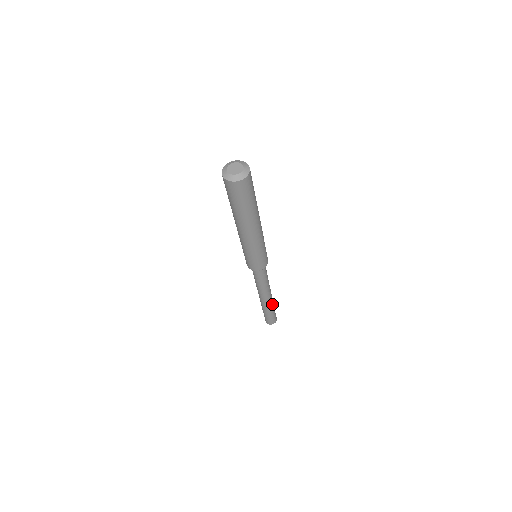
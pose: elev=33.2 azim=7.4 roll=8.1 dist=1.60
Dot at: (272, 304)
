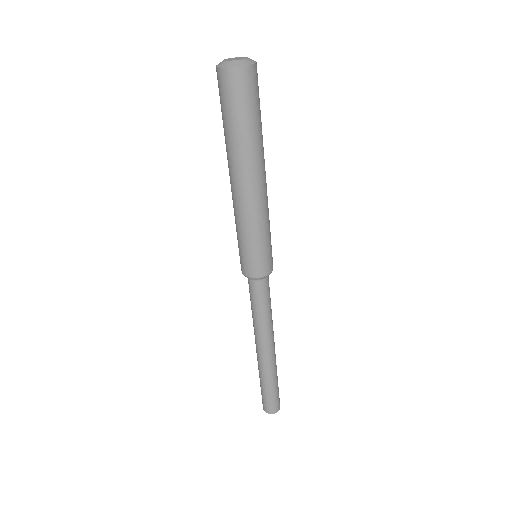
Dot at: (276, 365)
